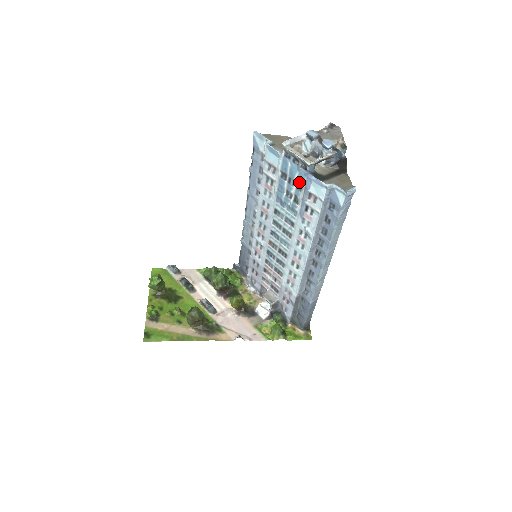
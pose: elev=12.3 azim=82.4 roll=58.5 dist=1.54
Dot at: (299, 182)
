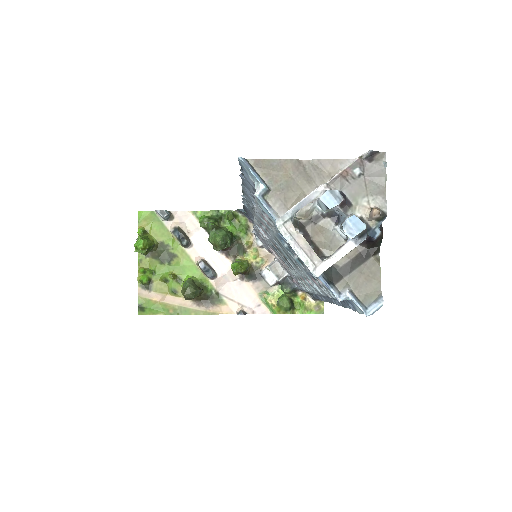
Dot at: occluded
